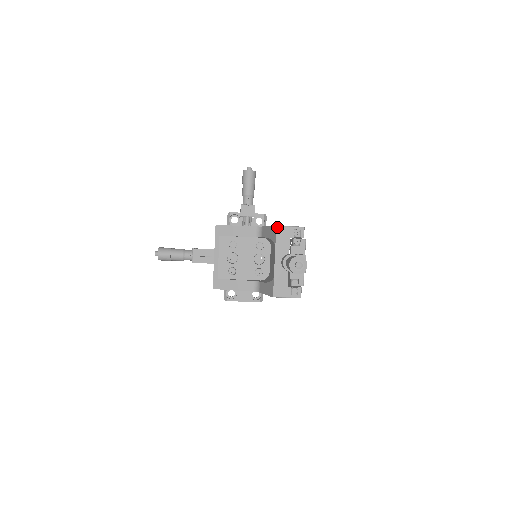
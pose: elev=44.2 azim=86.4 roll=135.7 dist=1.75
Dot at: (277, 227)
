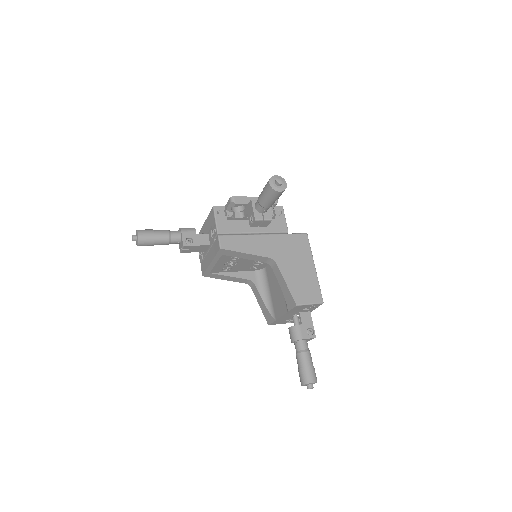
Dot at: (297, 306)
